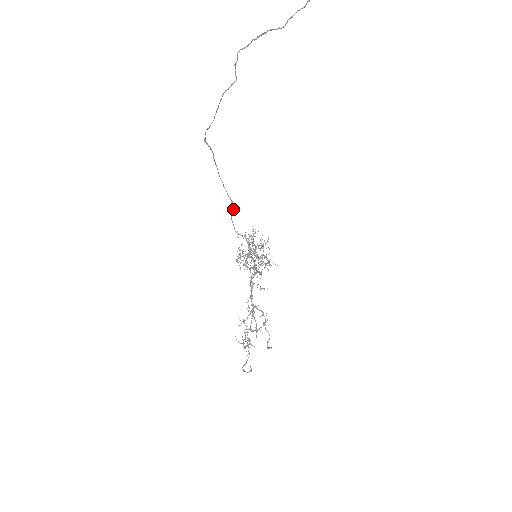
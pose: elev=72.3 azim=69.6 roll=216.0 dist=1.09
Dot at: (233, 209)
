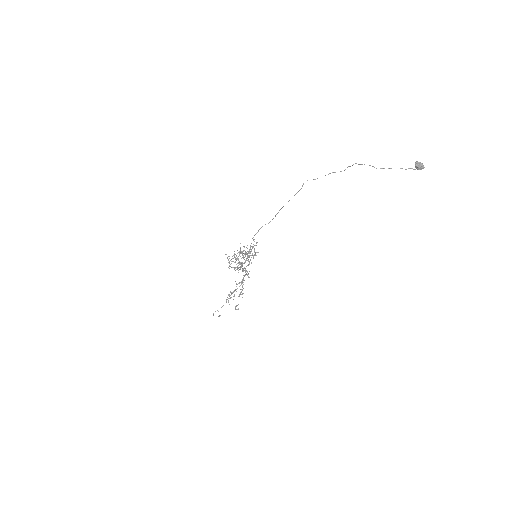
Dot at: (268, 223)
